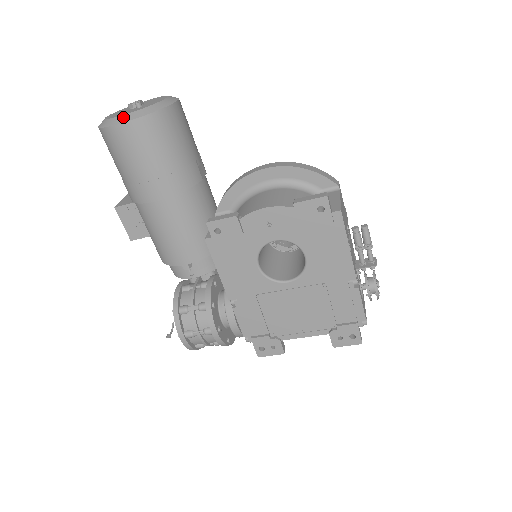
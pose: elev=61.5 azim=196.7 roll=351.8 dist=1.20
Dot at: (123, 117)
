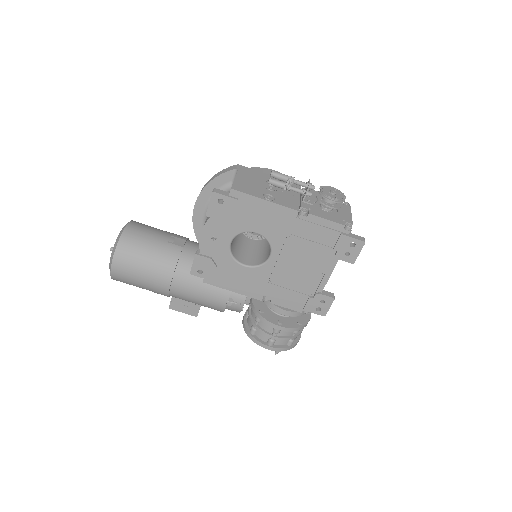
Dot at: (110, 264)
